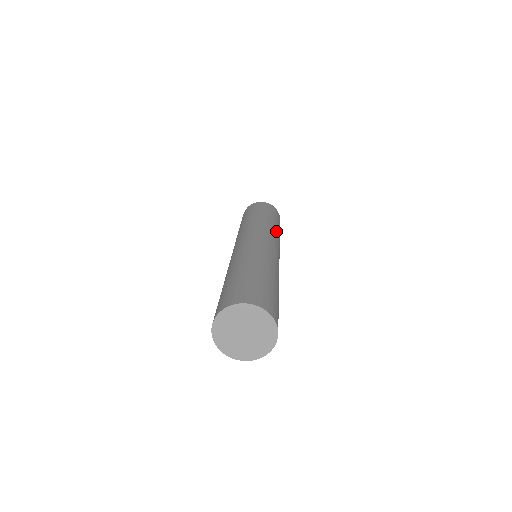
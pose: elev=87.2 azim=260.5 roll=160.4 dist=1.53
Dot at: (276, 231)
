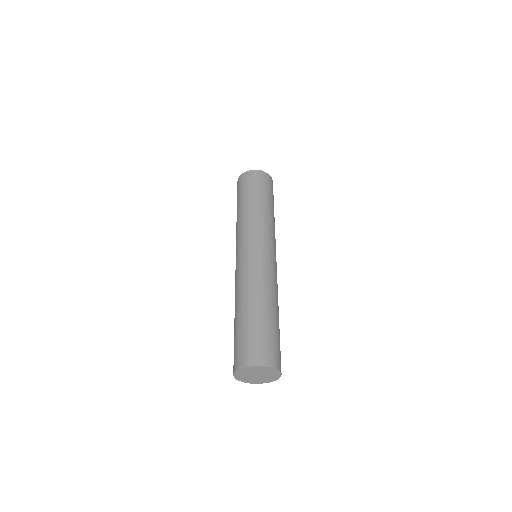
Dot at: (268, 220)
